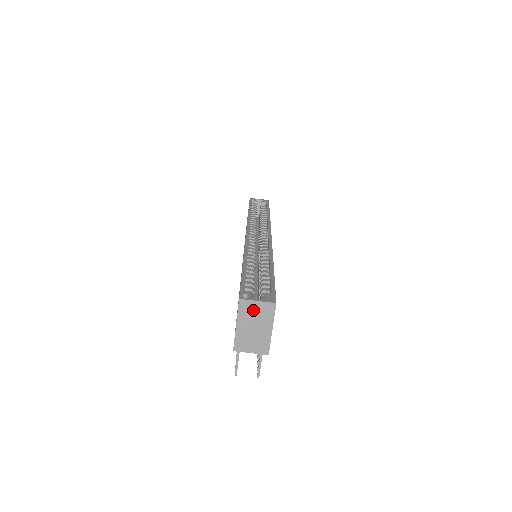
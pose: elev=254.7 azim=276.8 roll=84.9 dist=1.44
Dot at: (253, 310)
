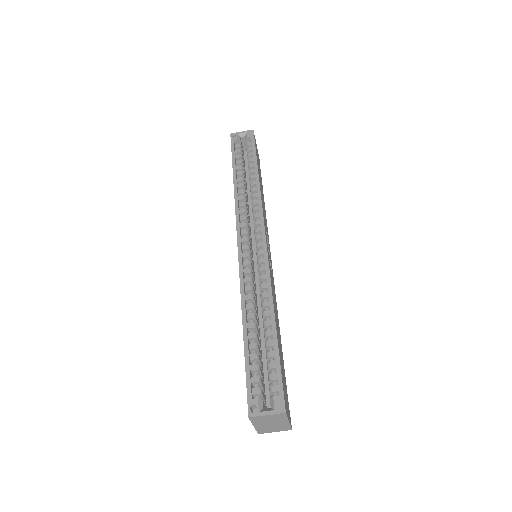
Dot at: (265, 419)
